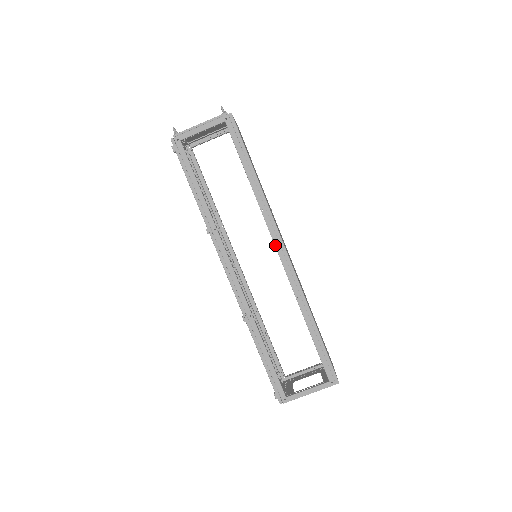
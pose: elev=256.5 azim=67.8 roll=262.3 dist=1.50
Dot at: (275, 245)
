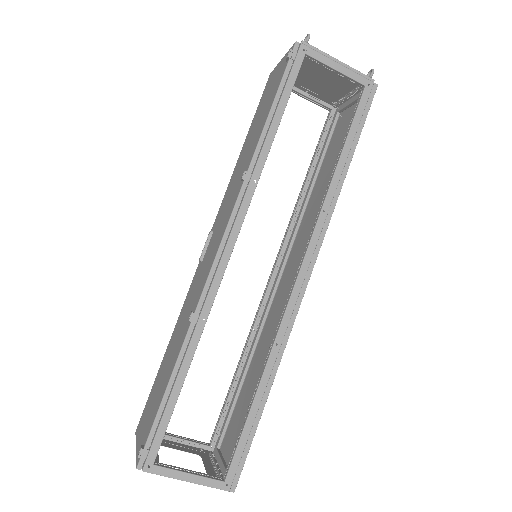
Dot at: (303, 261)
